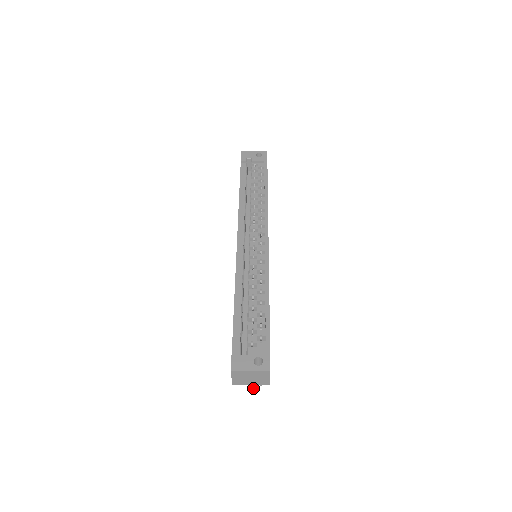
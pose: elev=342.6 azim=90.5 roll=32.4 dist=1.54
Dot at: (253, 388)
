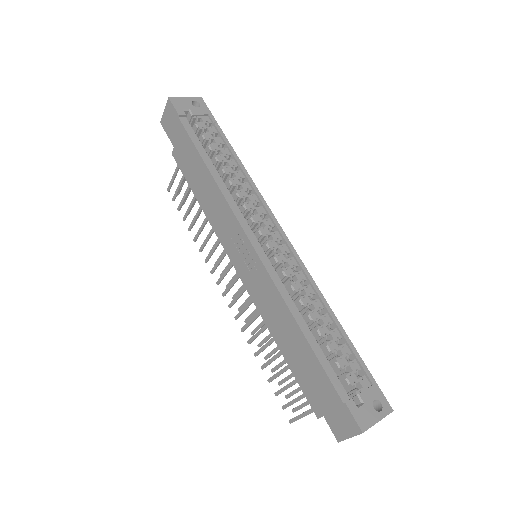
Dot at: occluded
